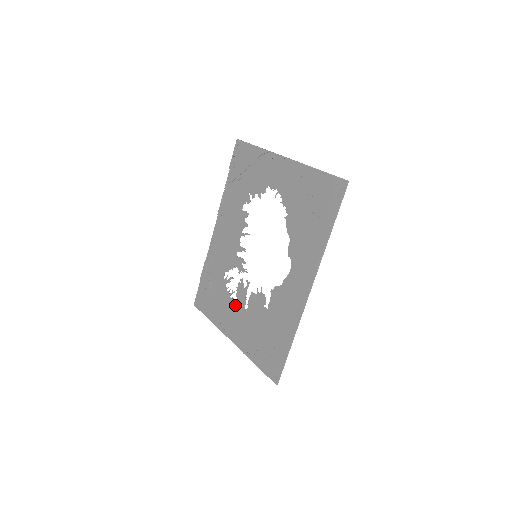
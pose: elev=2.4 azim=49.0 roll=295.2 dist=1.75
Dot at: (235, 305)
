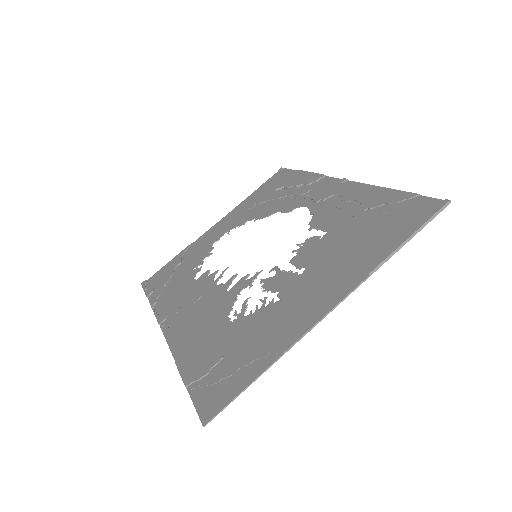
Dot at: (284, 294)
